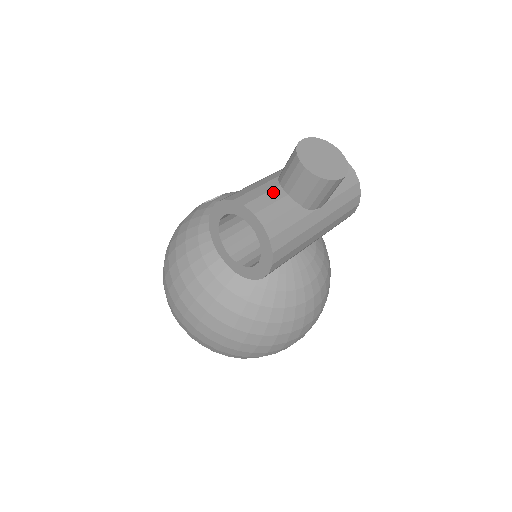
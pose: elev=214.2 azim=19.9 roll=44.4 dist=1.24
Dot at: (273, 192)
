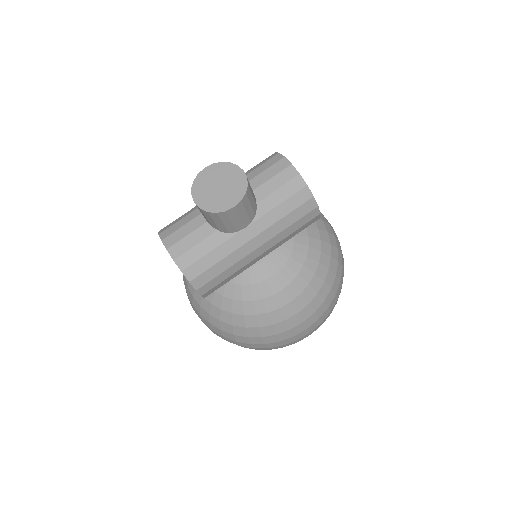
Dot at: (193, 221)
